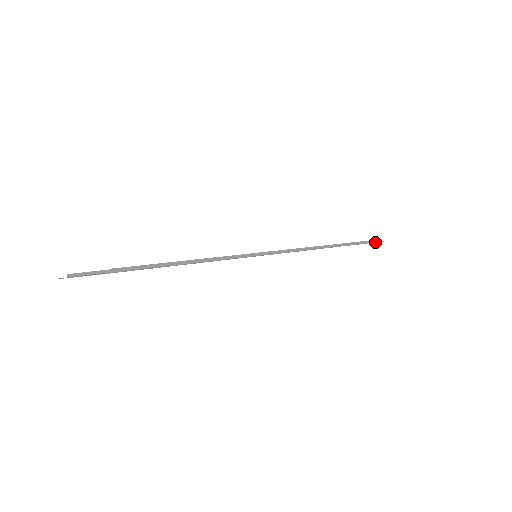
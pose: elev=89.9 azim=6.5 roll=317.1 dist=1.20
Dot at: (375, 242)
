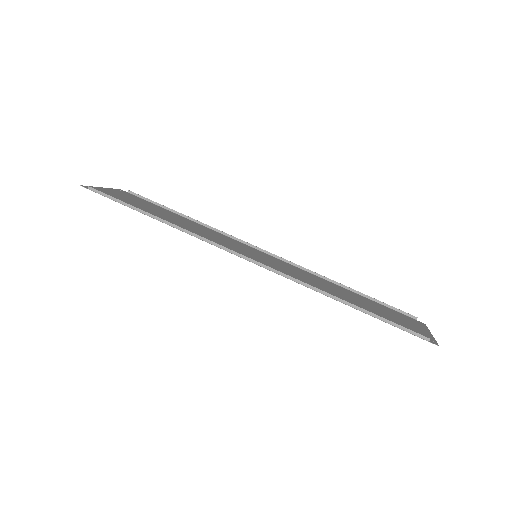
Dot at: (413, 334)
